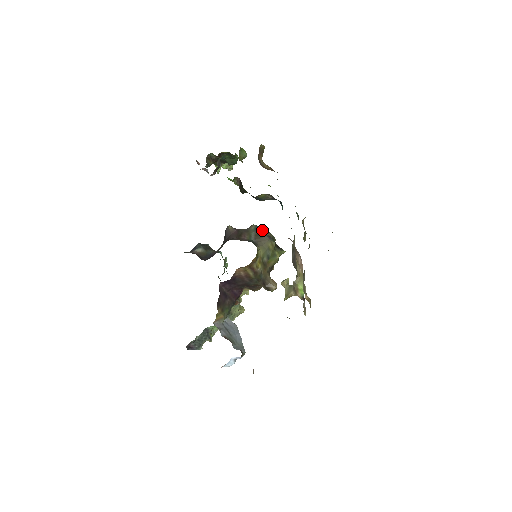
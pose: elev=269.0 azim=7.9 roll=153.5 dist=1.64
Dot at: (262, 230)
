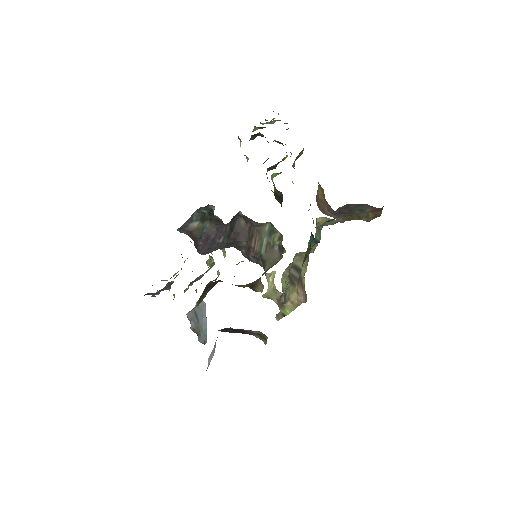
Dot at: (276, 235)
